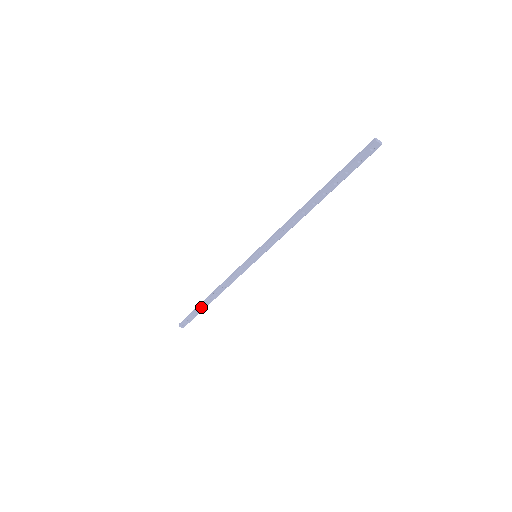
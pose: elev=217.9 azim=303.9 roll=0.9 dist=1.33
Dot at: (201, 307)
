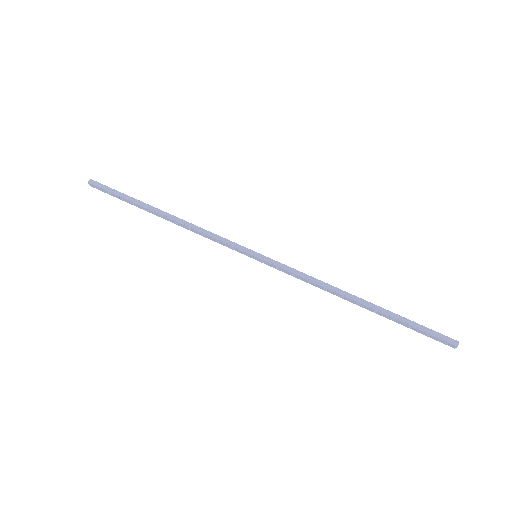
Dot at: (140, 206)
